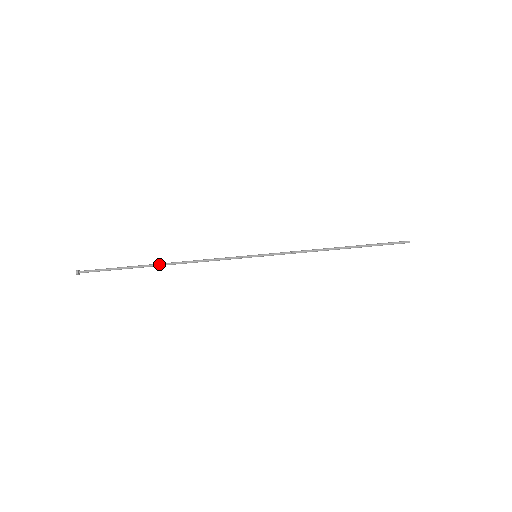
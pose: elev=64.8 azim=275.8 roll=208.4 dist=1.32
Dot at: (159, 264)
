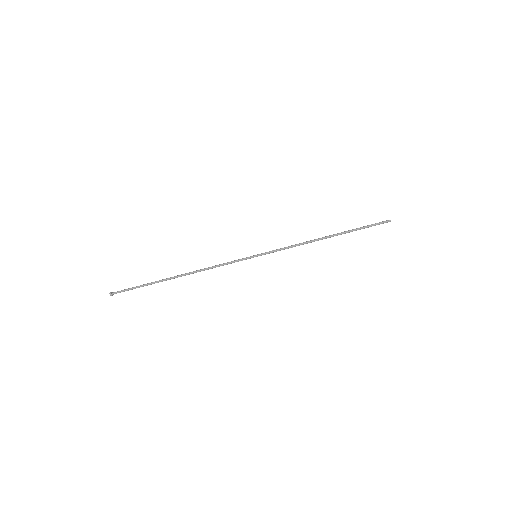
Dot at: (176, 277)
